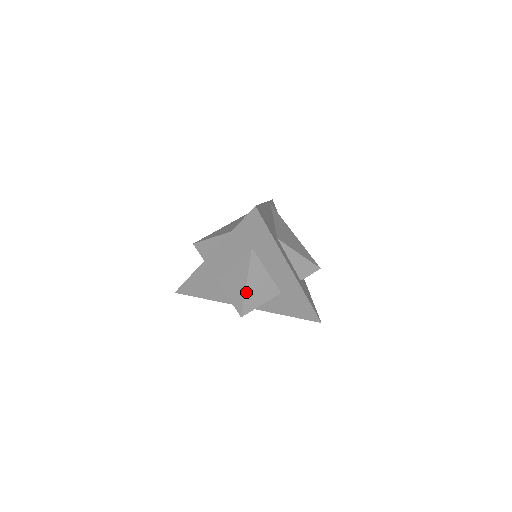
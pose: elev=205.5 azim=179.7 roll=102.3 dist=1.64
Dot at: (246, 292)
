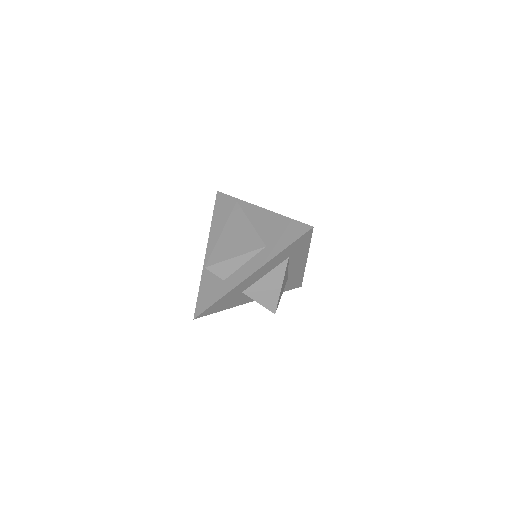
Dot at: (280, 293)
